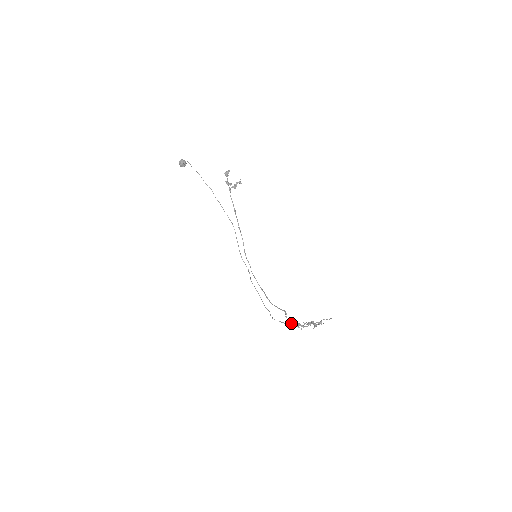
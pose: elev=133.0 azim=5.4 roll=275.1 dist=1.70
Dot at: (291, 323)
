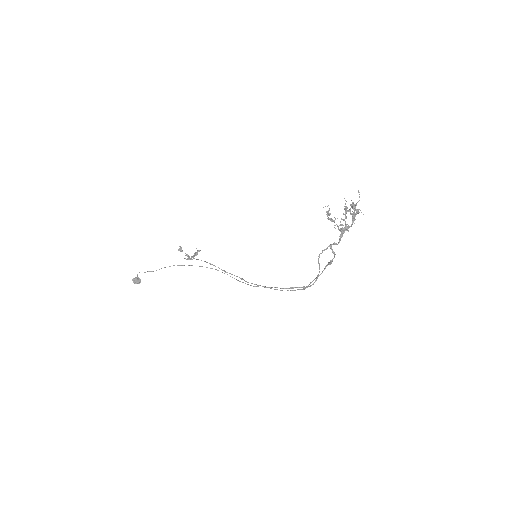
Dot at: (327, 213)
